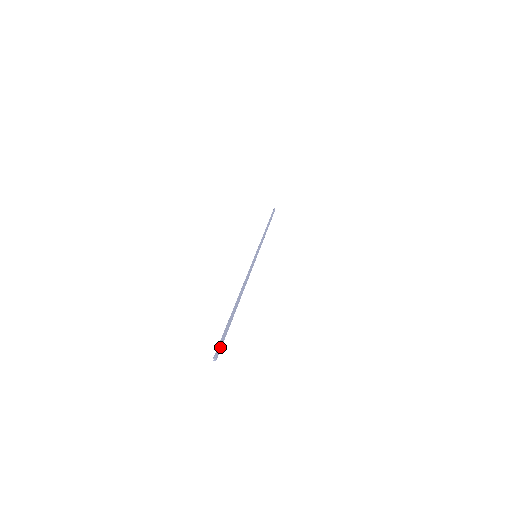
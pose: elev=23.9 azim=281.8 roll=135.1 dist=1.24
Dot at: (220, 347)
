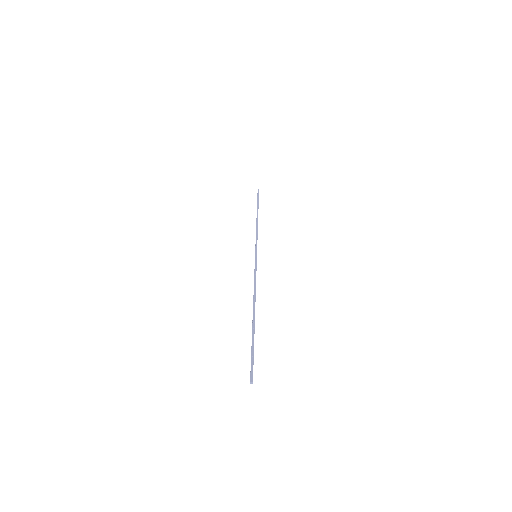
Dot at: occluded
